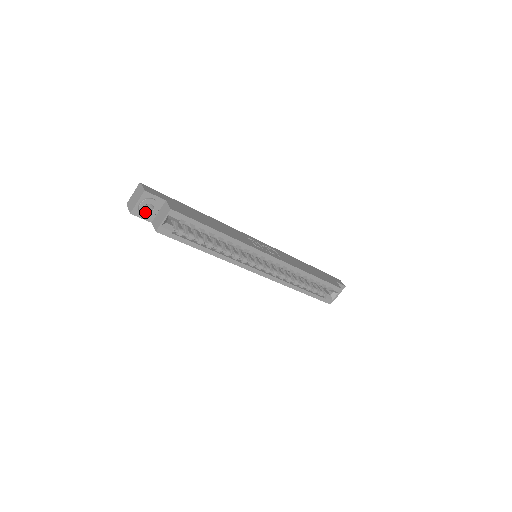
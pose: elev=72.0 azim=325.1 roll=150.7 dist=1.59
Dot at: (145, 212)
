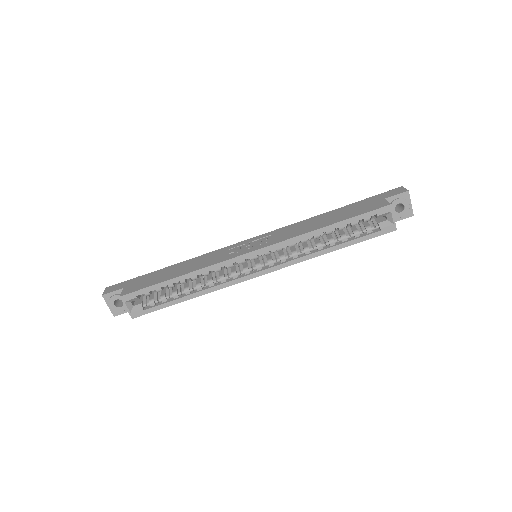
Dot at: (120, 308)
